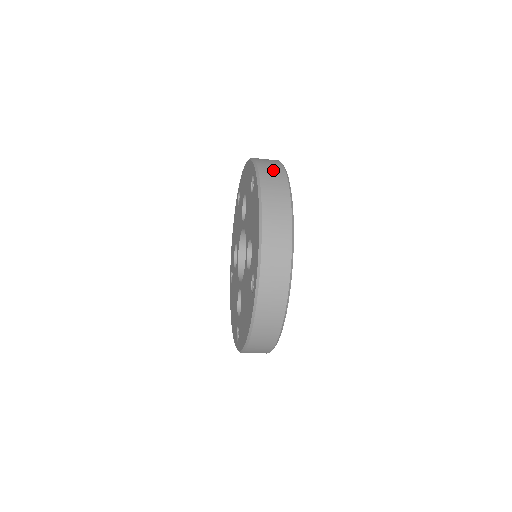
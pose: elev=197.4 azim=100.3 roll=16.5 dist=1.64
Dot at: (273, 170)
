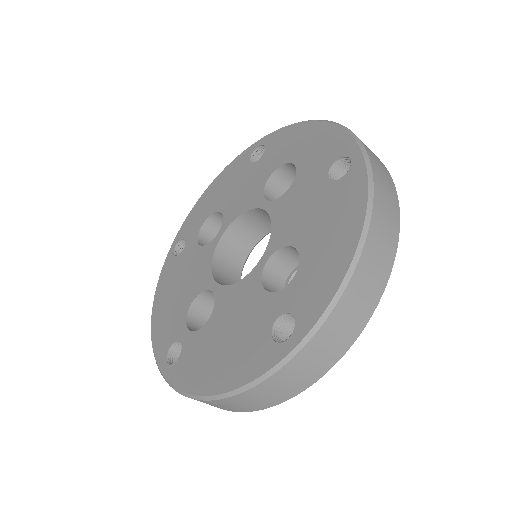
Dot at: (383, 170)
